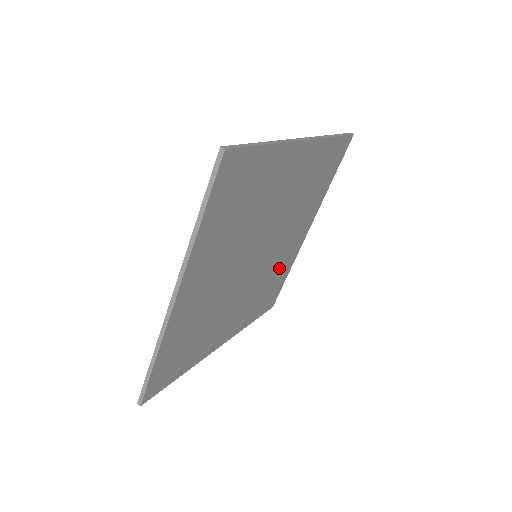
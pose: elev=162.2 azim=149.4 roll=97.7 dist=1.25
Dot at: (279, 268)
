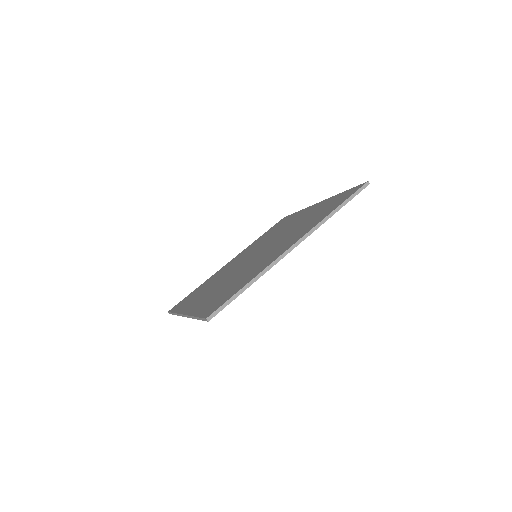
Dot at: occluded
